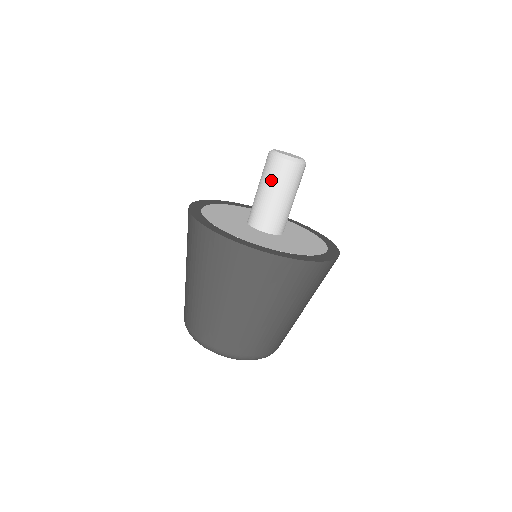
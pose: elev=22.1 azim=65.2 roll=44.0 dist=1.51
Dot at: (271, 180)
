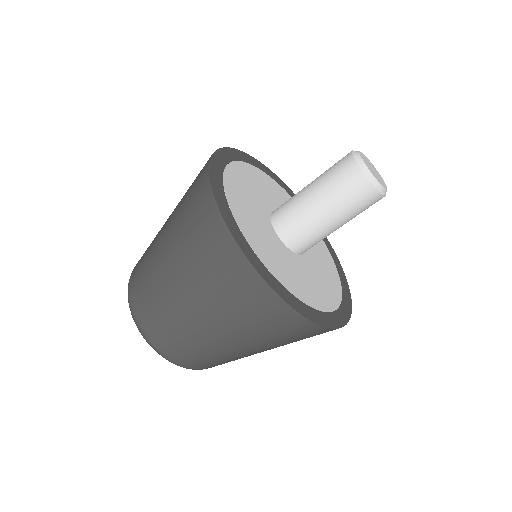
Dot at: (333, 192)
